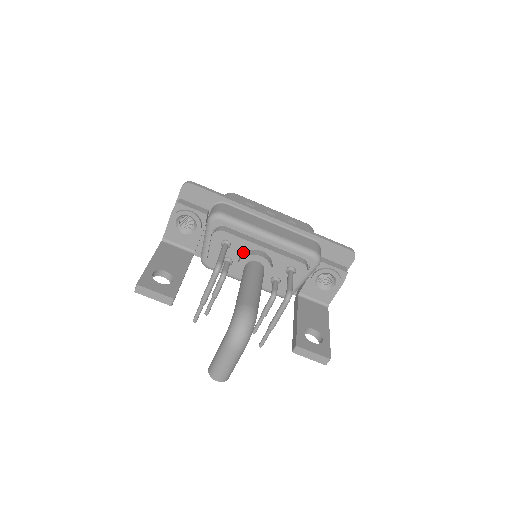
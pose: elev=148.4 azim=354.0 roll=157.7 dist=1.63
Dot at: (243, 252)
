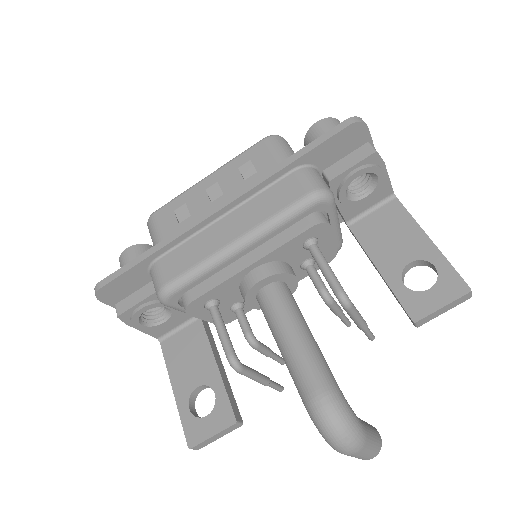
Dot at: (238, 289)
